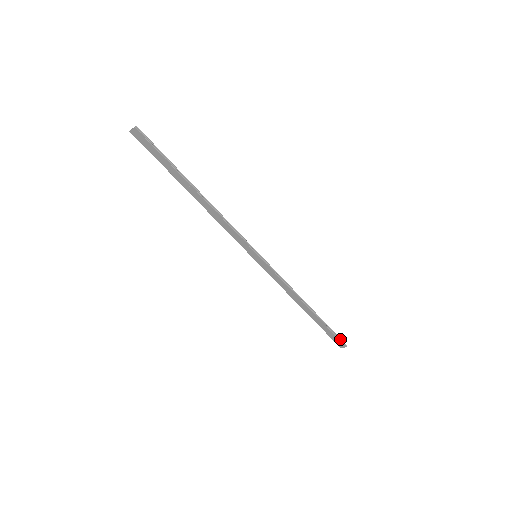
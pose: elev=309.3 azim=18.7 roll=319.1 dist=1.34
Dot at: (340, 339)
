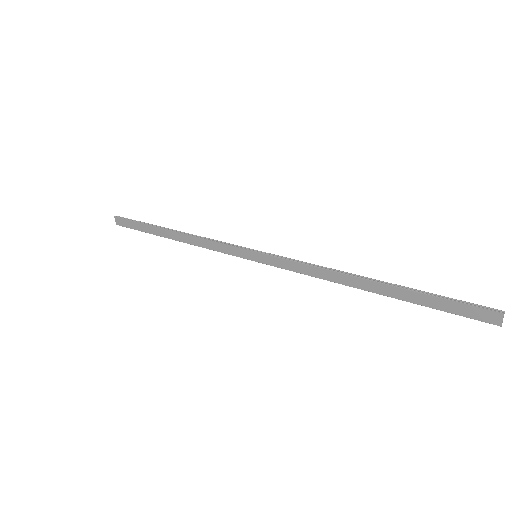
Dot at: (475, 305)
